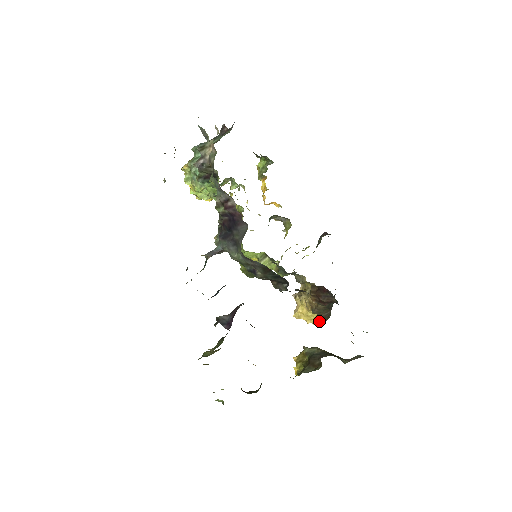
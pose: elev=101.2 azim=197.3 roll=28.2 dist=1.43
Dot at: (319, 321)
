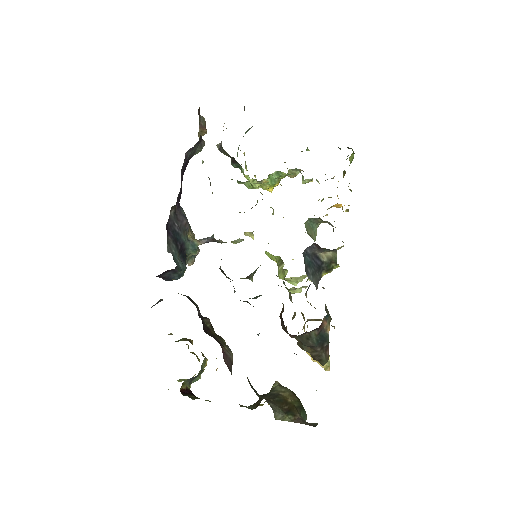
Dot at: (325, 364)
